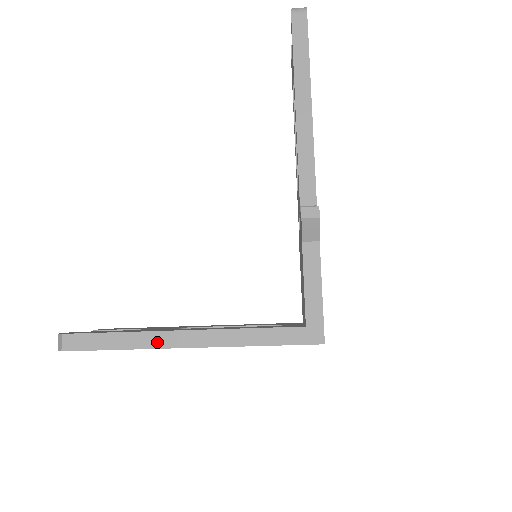
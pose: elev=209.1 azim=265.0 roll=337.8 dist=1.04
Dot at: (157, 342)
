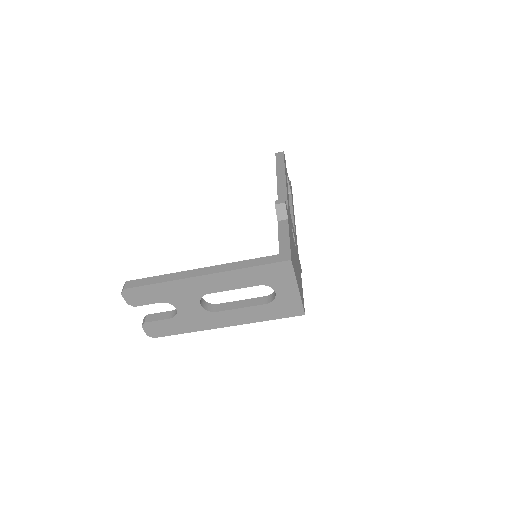
Dot at: (184, 276)
